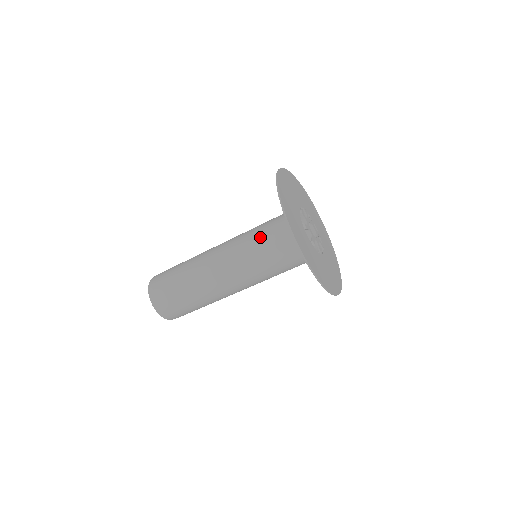
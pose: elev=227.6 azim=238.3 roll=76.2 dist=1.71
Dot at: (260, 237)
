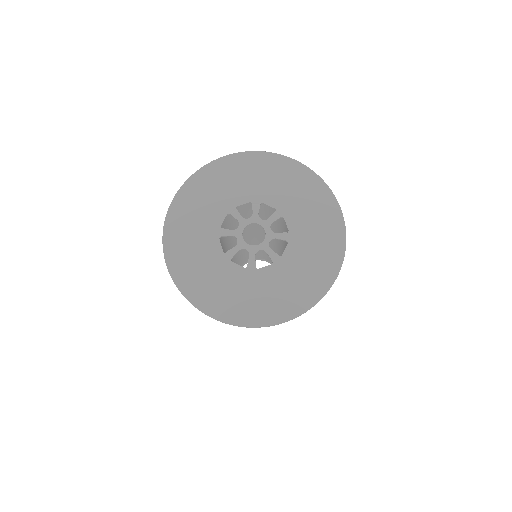
Dot at: occluded
